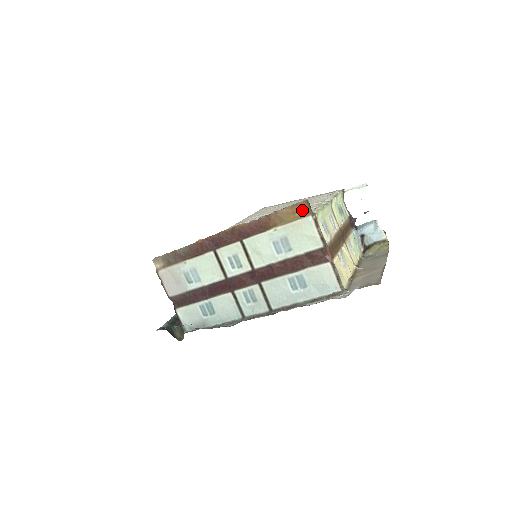
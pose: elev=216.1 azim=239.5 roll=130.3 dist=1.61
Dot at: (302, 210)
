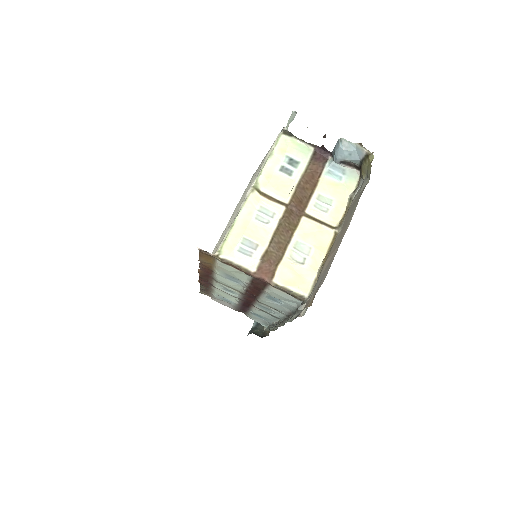
Dot at: (208, 256)
